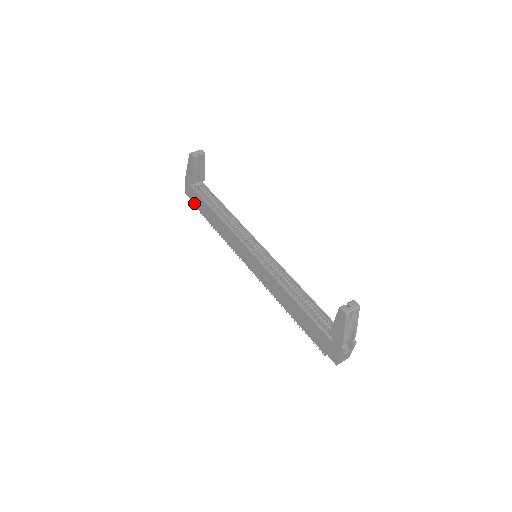
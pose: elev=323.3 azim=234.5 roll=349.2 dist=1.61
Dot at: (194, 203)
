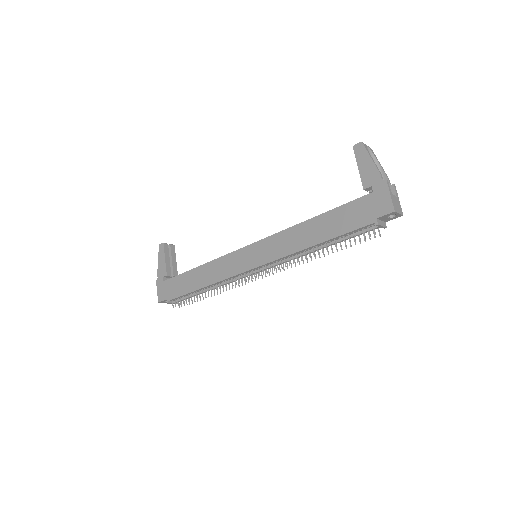
Dot at: (171, 297)
